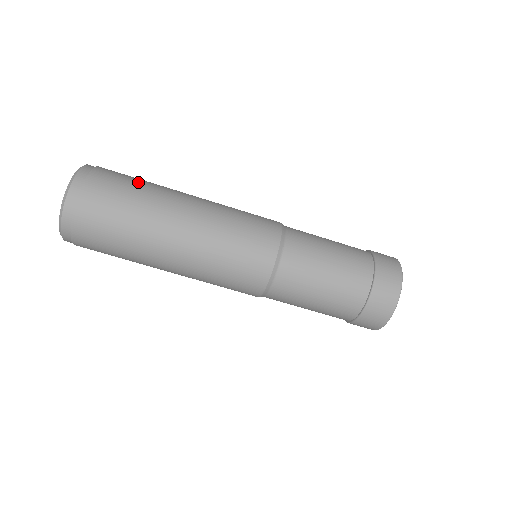
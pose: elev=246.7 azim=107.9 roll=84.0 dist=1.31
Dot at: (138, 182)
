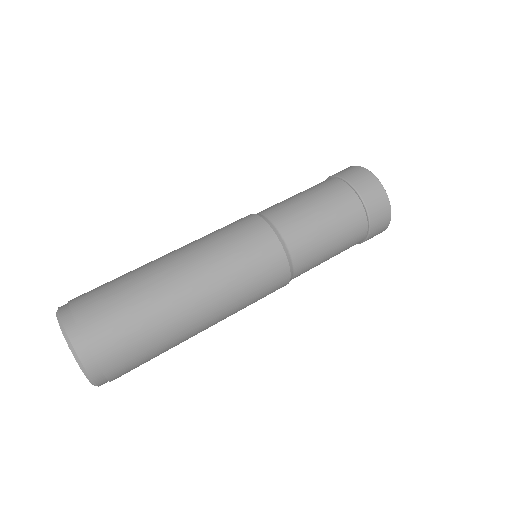
Dot at: occluded
